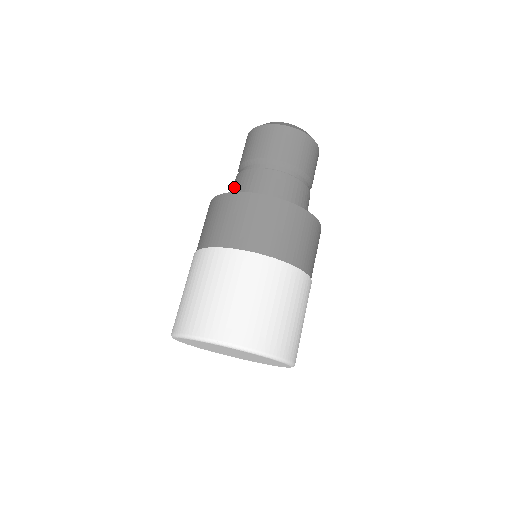
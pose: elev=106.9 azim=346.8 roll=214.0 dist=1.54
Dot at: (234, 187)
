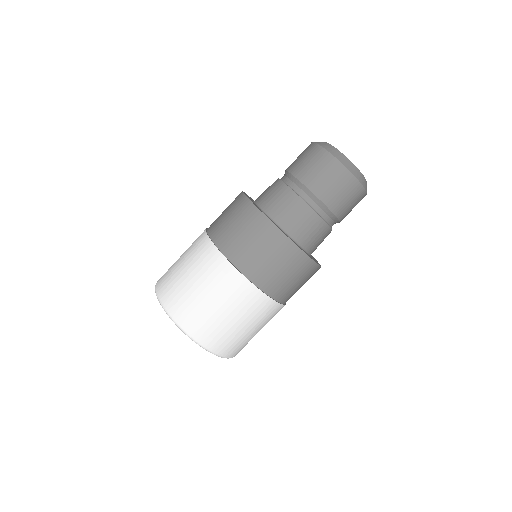
Dot at: occluded
